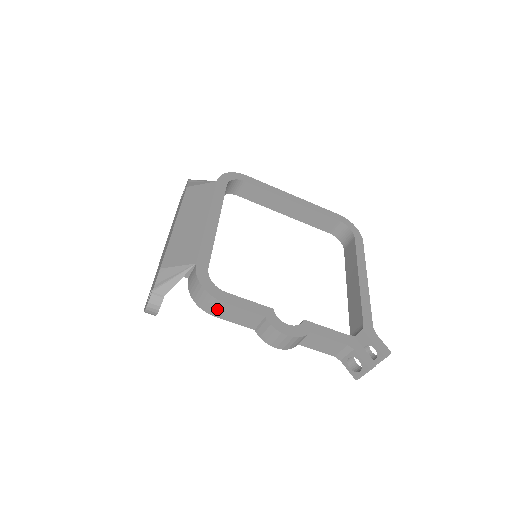
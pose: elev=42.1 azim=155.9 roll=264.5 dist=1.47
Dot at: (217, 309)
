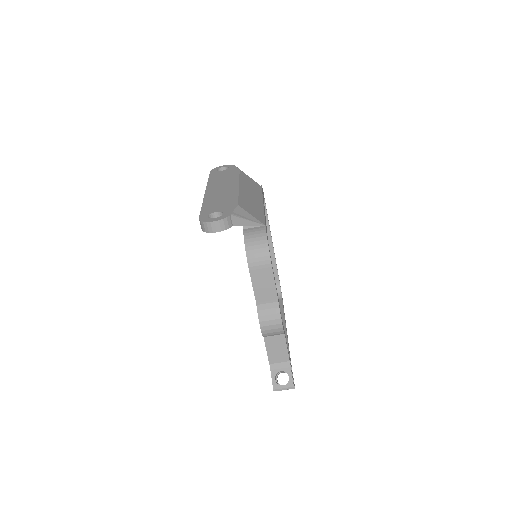
Dot at: (260, 267)
